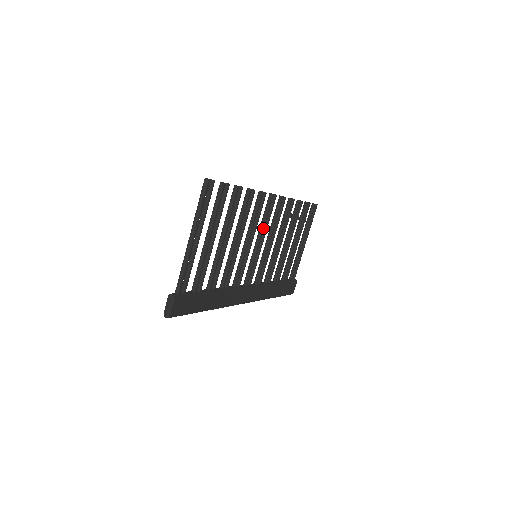
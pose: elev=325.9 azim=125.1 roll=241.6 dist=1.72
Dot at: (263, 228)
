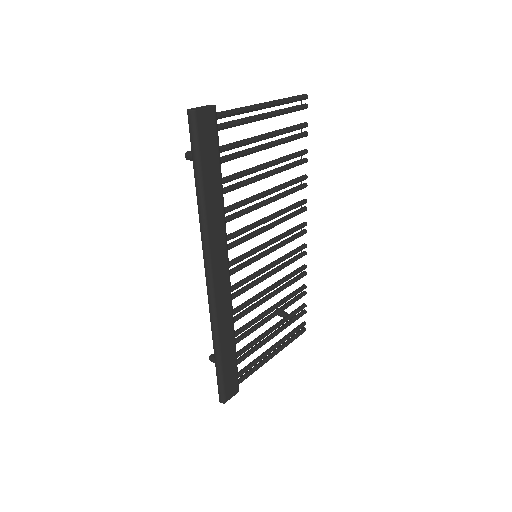
Dot at: (282, 237)
